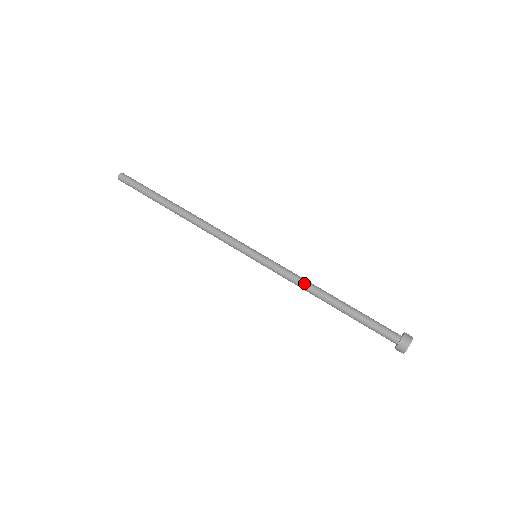
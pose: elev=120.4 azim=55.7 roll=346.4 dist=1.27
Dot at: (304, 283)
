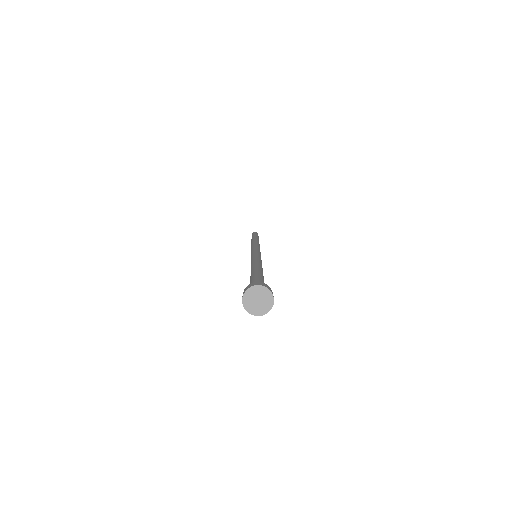
Dot at: (256, 261)
